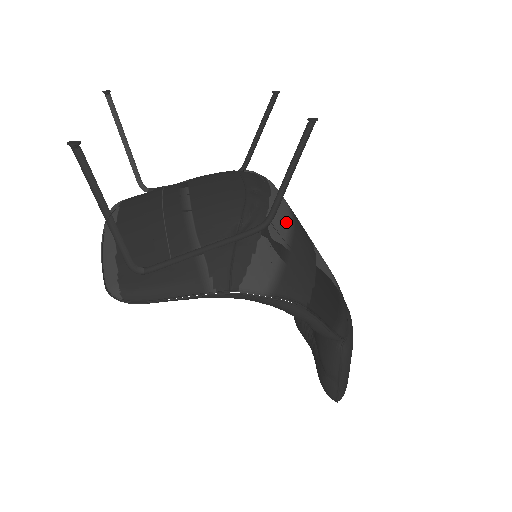
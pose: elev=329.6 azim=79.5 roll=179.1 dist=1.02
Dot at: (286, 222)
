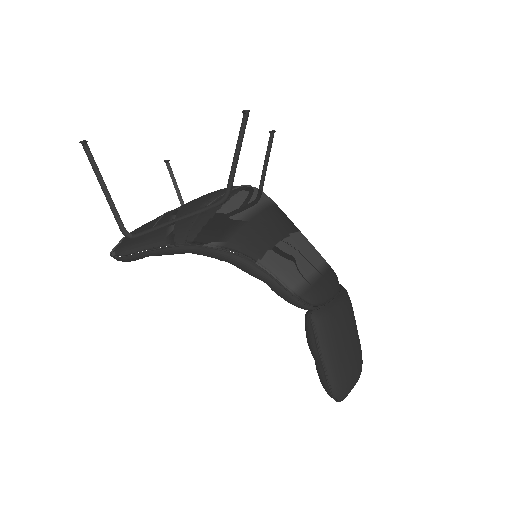
Dot at: (252, 204)
